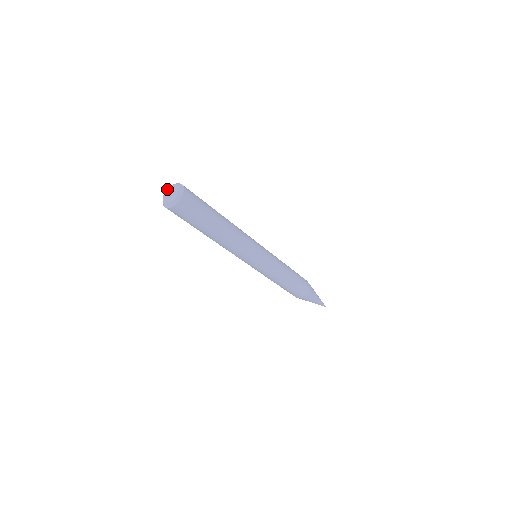
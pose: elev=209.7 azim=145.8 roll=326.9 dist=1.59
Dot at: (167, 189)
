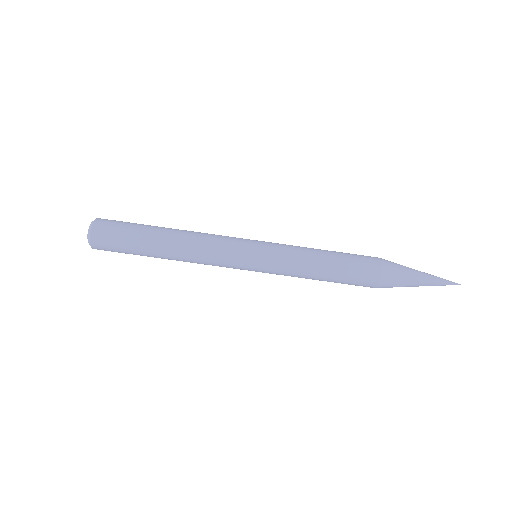
Dot at: occluded
